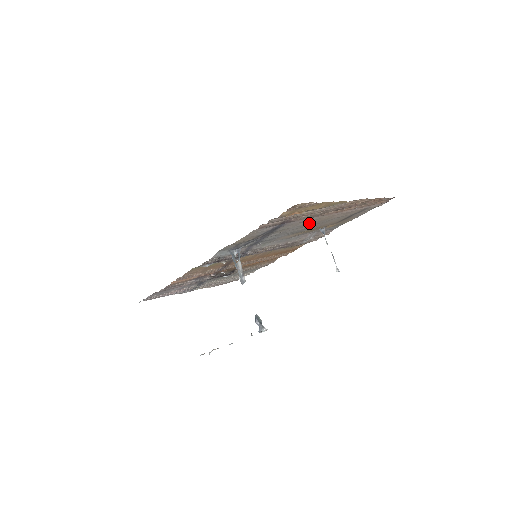
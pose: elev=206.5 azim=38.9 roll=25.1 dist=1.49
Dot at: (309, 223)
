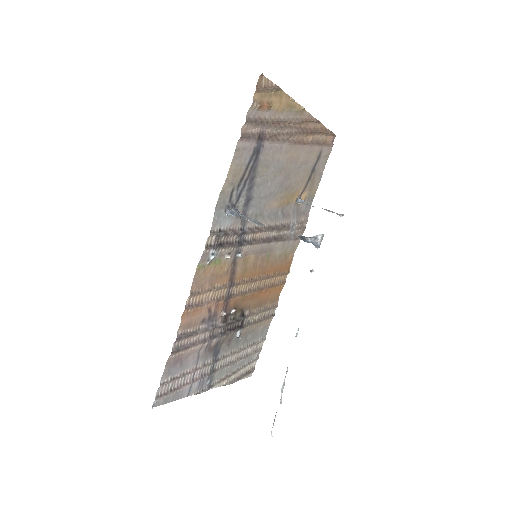
Dot at: (283, 162)
